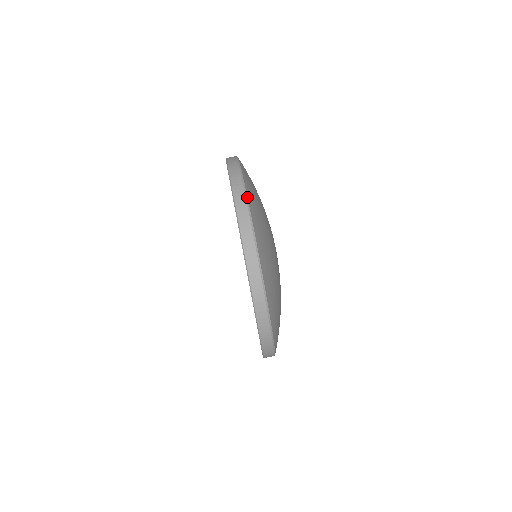
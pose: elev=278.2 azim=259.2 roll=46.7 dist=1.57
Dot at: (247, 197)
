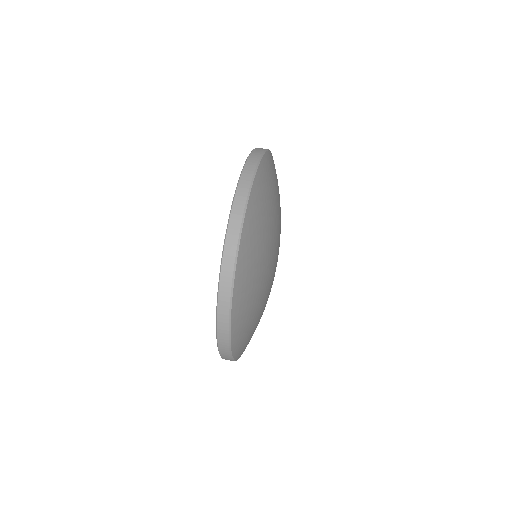
Dot at: (257, 168)
